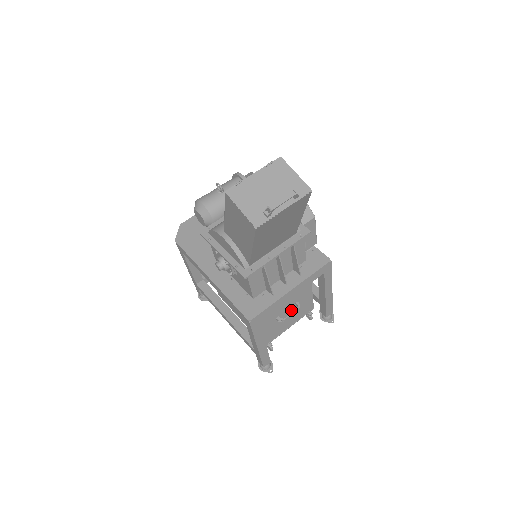
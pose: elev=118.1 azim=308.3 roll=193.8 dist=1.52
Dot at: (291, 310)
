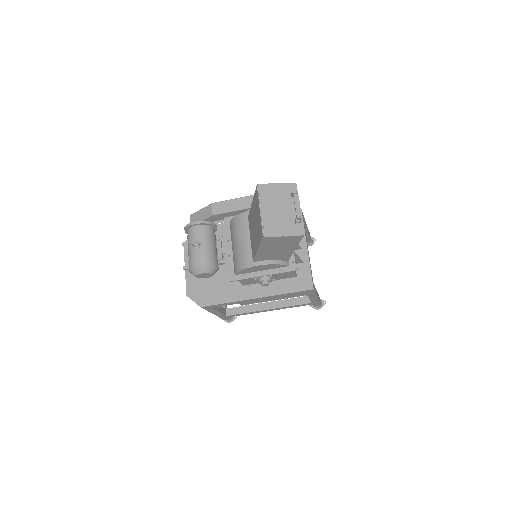
Dot at: occluded
